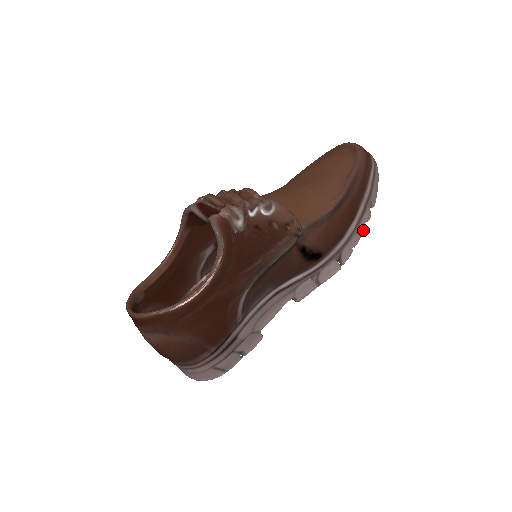
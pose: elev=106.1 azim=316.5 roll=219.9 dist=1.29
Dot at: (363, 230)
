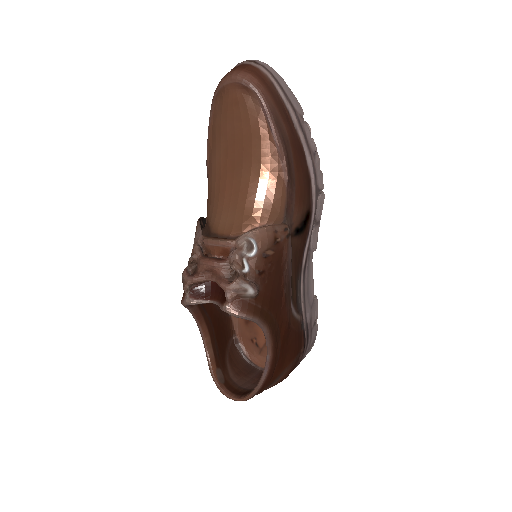
Dot at: (315, 146)
